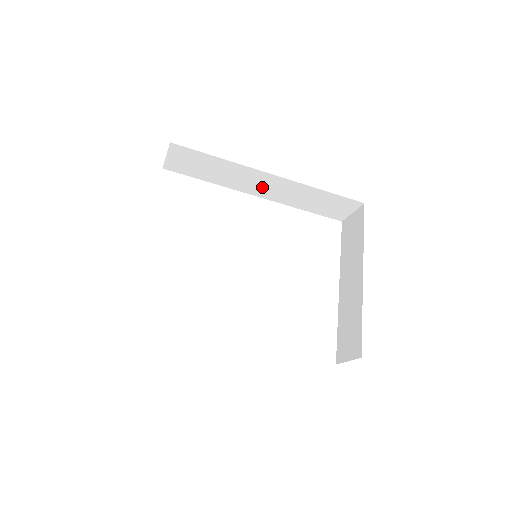
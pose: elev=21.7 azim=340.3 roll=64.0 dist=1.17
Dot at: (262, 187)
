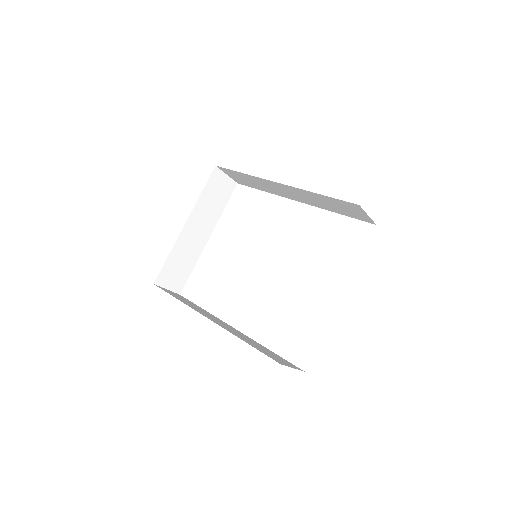
Dot at: (289, 193)
